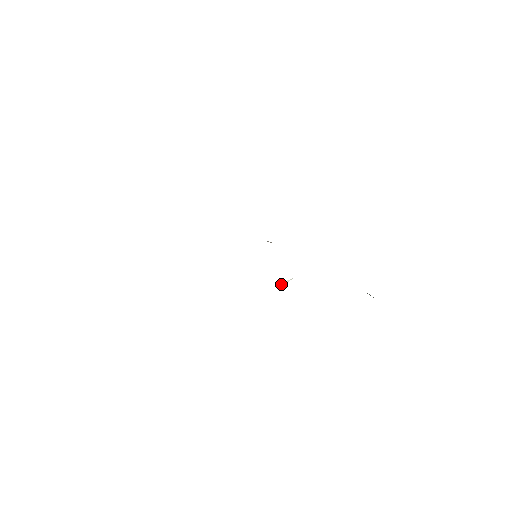
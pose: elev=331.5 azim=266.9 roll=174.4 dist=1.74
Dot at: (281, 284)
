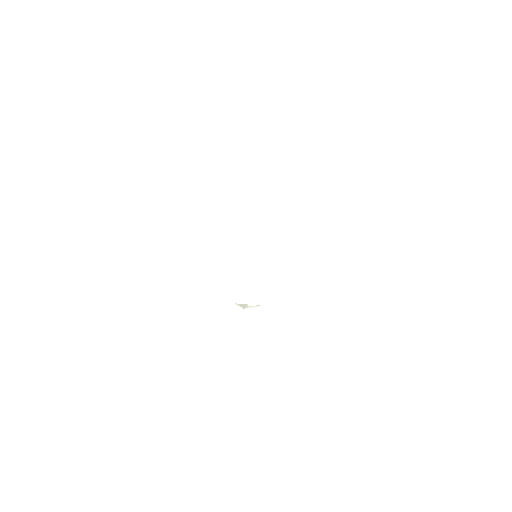
Dot at: (242, 306)
